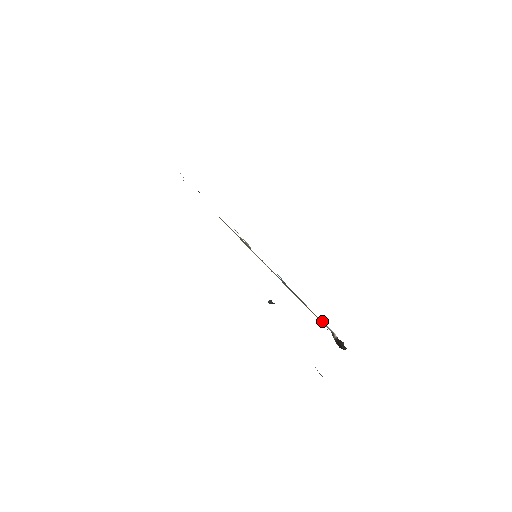
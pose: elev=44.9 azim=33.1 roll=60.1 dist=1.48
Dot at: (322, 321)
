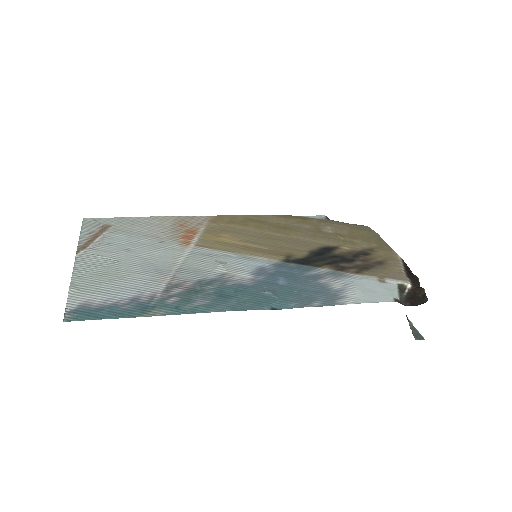
Dot at: (380, 279)
